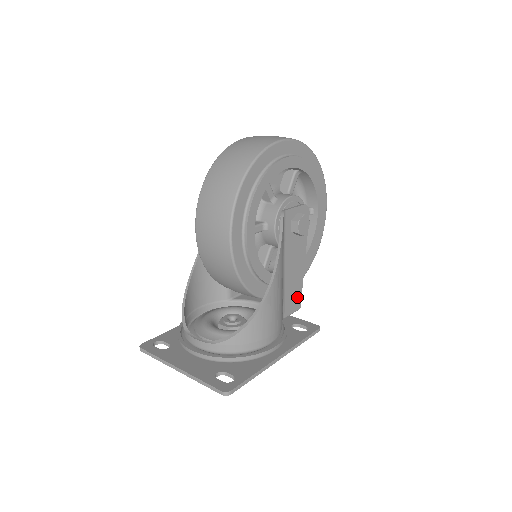
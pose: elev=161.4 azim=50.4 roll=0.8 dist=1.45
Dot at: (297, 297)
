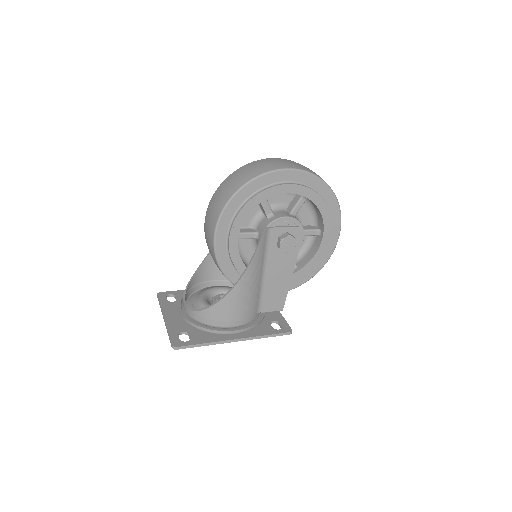
Dot at: (279, 300)
